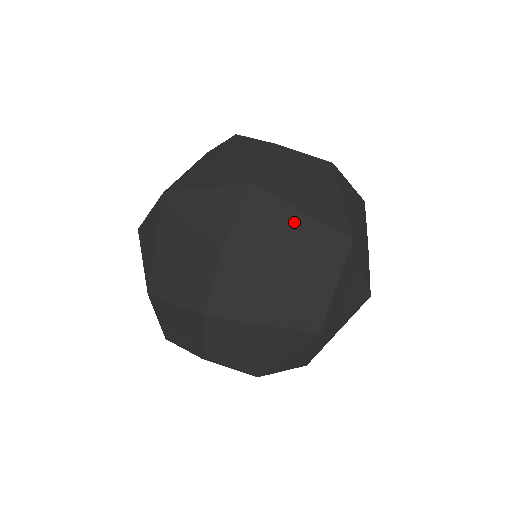
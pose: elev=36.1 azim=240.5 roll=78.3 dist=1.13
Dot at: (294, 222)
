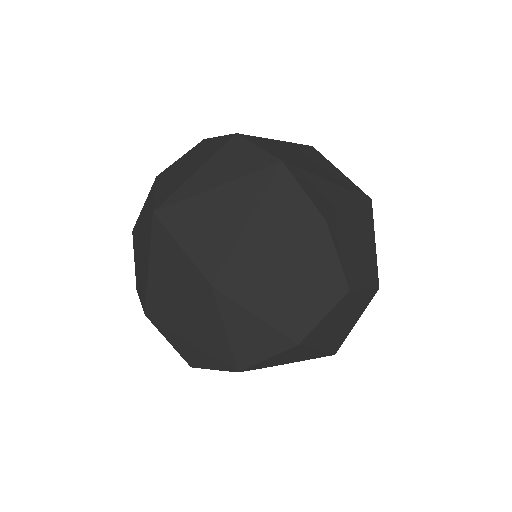
Dot at: (306, 355)
